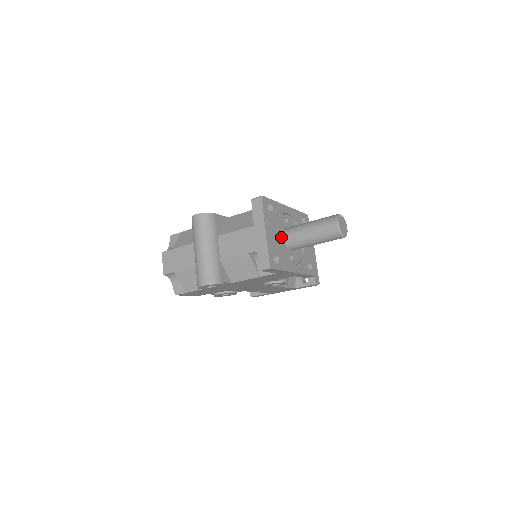
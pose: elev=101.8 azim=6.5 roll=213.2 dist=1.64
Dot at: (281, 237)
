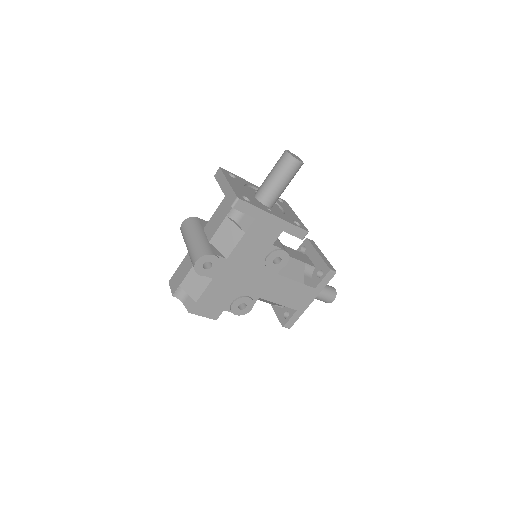
Dot at: (251, 196)
